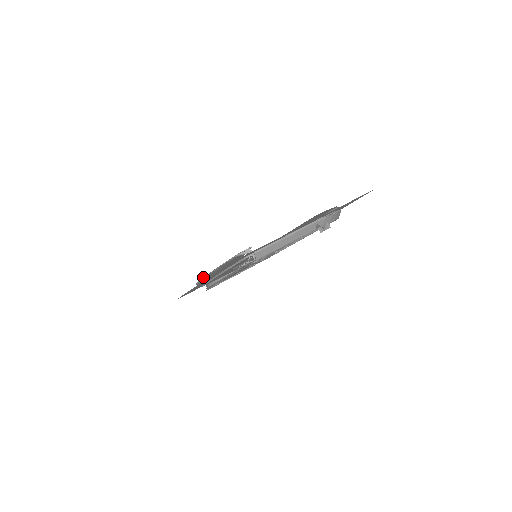
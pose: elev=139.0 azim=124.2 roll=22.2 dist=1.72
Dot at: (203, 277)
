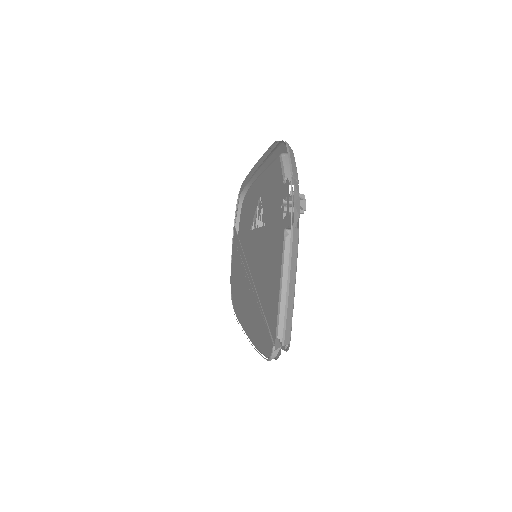
Dot at: occluded
